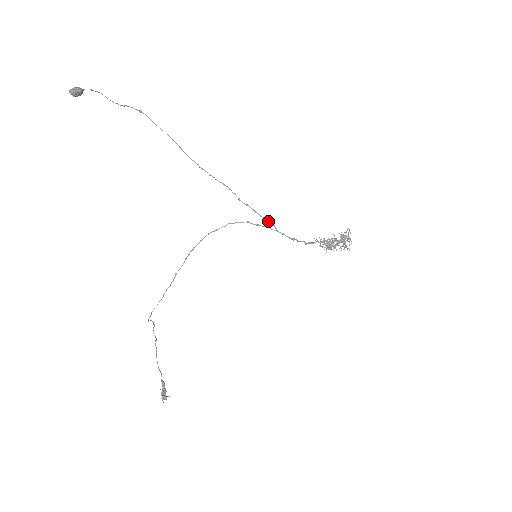
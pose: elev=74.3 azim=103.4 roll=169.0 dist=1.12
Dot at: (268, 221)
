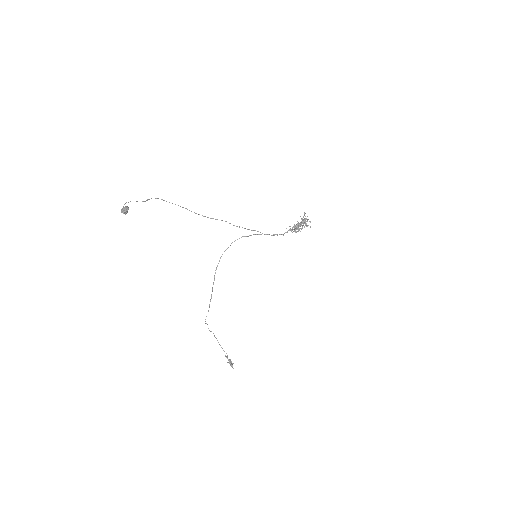
Dot at: occluded
